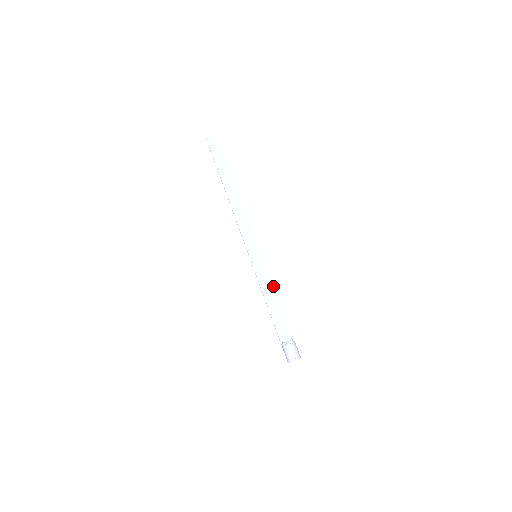
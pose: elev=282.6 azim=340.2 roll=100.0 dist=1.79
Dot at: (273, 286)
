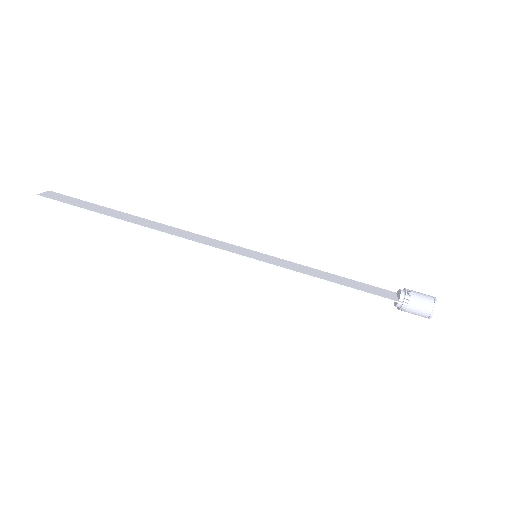
Dot at: (311, 268)
